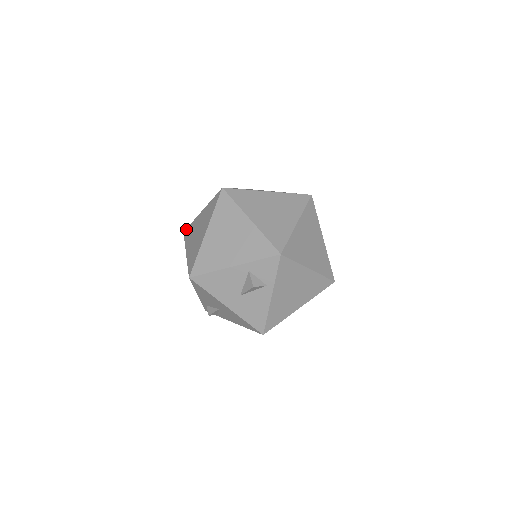
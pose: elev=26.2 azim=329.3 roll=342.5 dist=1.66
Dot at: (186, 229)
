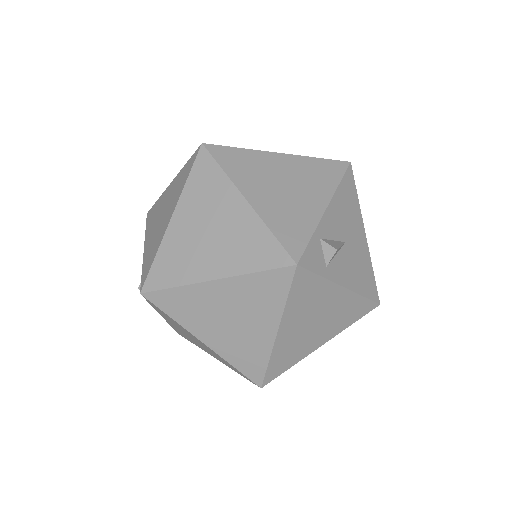
Dot at: occluded
